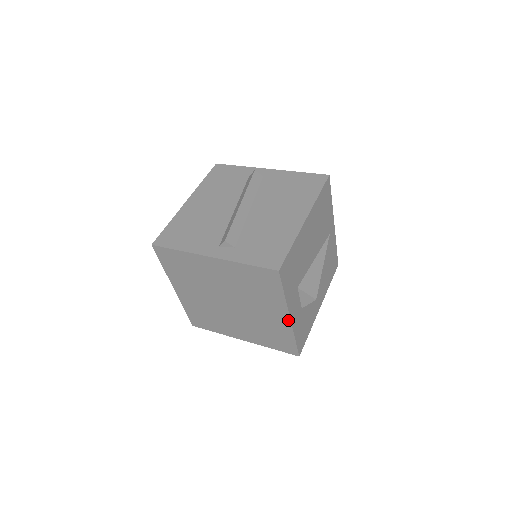
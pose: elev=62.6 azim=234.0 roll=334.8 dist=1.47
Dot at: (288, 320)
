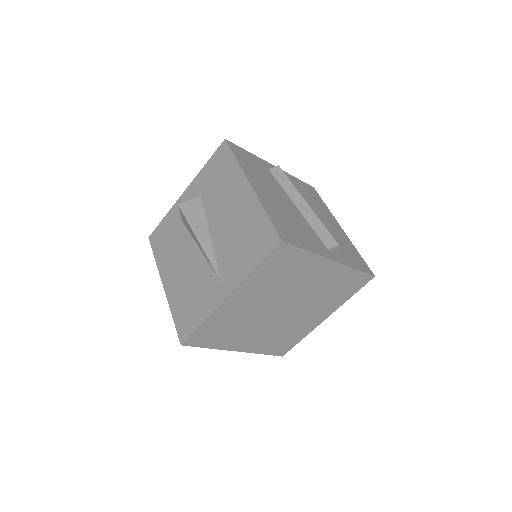
Dot at: (322, 321)
